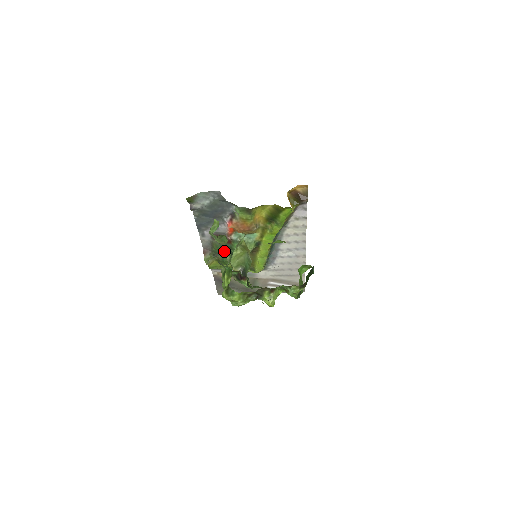
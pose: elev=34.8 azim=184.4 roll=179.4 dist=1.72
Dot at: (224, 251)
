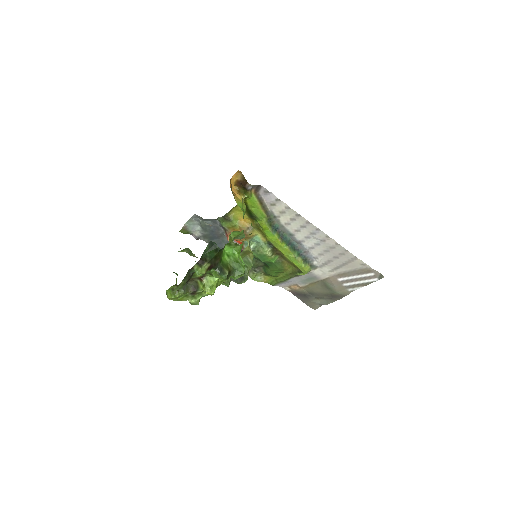
Dot at: (257, 264)
